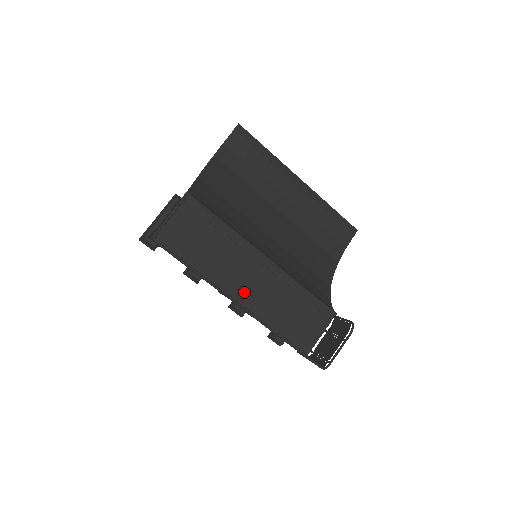
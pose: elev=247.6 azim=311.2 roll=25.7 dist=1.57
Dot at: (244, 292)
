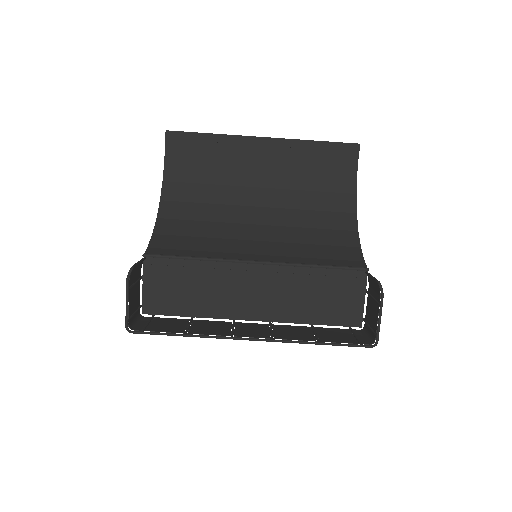
Dot at: (257, 307)
